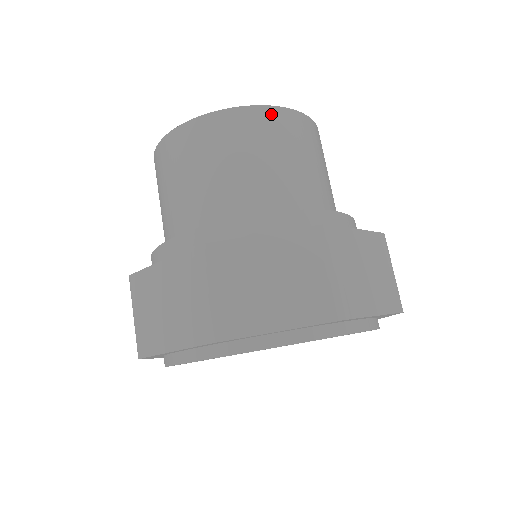
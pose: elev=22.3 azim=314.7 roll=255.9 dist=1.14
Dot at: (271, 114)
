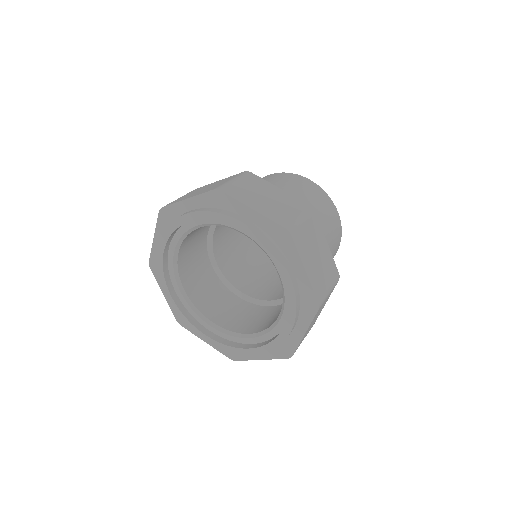
Dot at: (285, 174)
